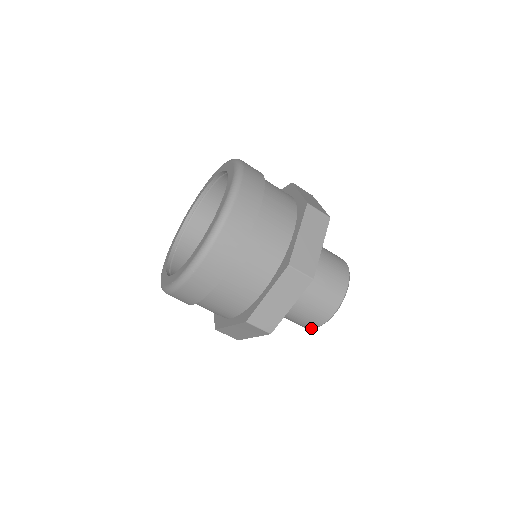
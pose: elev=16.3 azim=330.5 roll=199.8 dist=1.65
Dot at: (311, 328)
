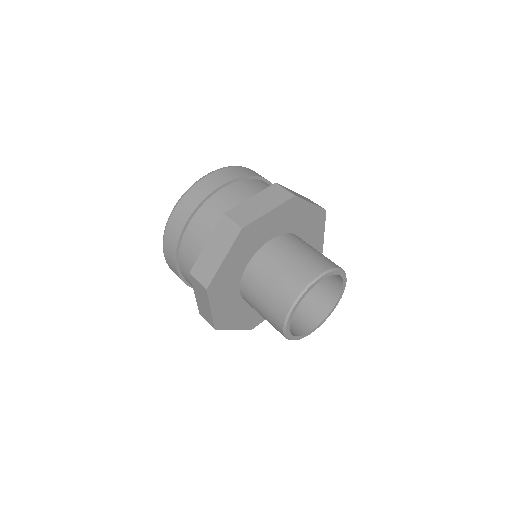
Dot at: (292, 302)
